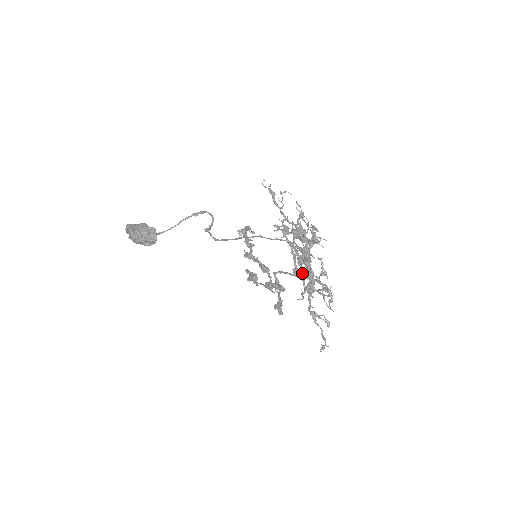
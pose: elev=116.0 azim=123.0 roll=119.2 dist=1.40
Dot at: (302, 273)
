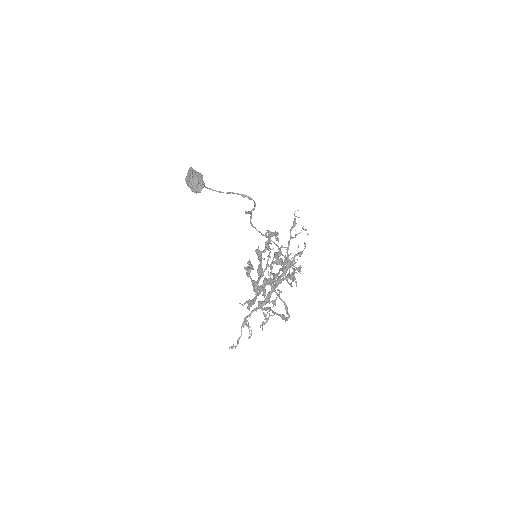
Dot at: (261, 290)
